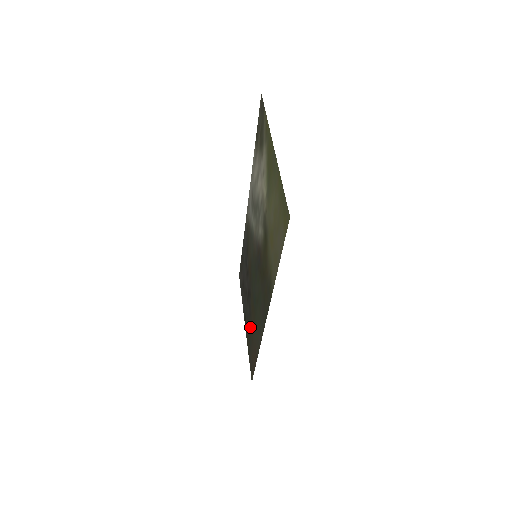
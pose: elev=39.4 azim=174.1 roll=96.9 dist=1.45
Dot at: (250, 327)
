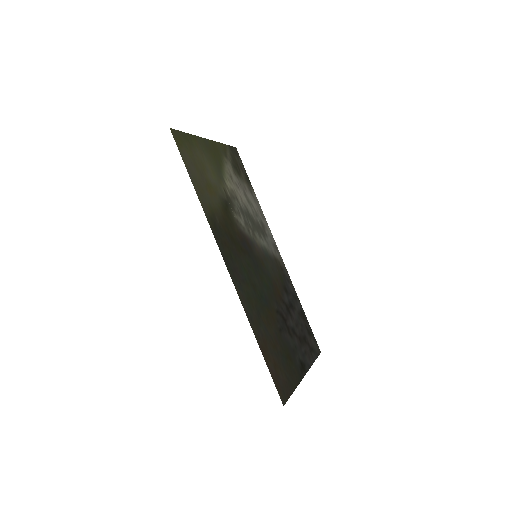
Dot at: (282, 347)
